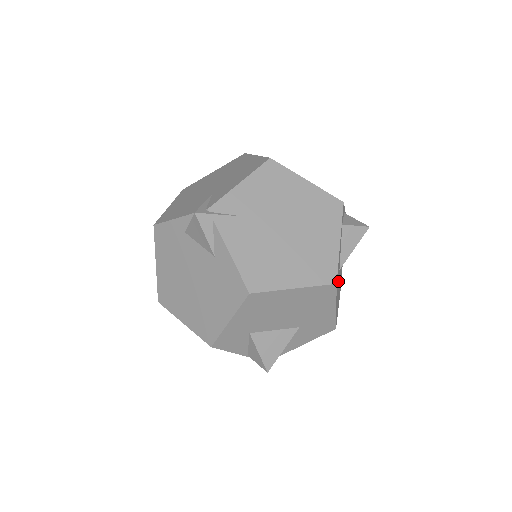
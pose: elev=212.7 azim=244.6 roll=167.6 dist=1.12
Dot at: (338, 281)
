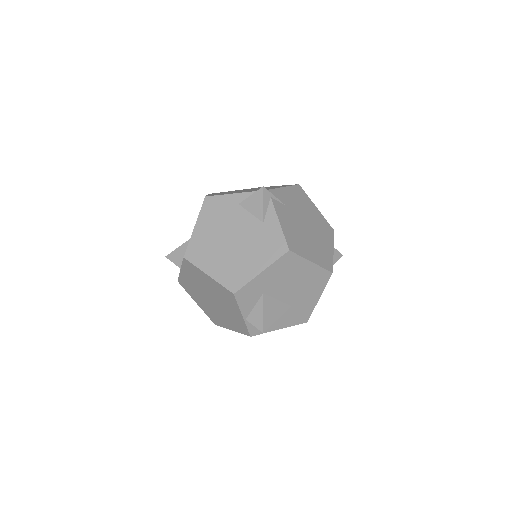
Dot at: occluded
